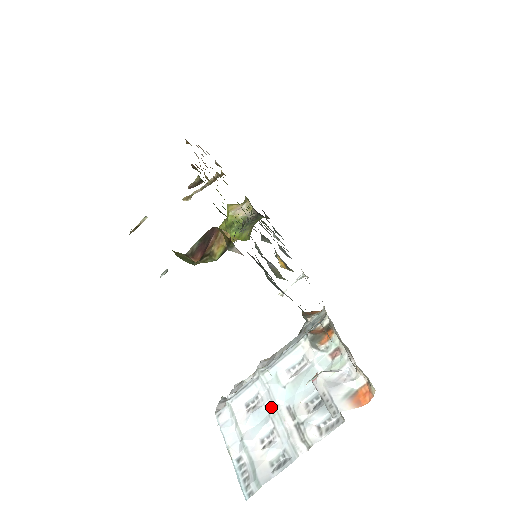
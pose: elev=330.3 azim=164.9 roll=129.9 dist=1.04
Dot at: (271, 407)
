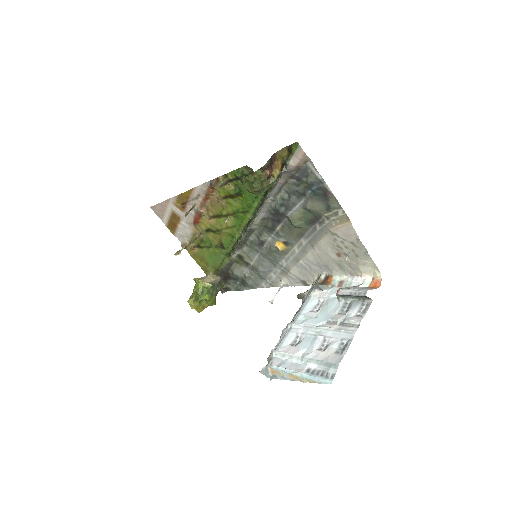
Dot at: (314, 331)
